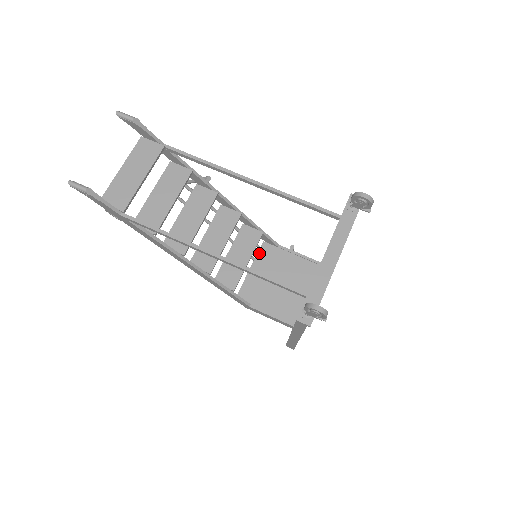
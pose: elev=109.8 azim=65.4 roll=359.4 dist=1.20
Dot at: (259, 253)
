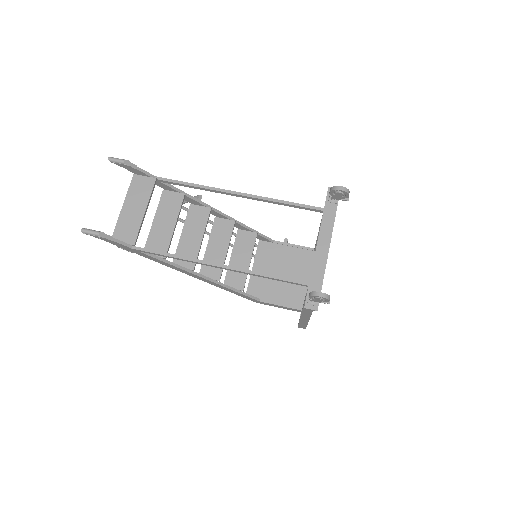
Dot at: (257, 252)
